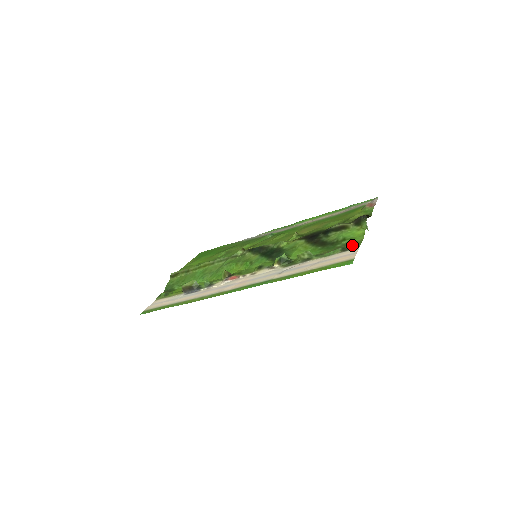
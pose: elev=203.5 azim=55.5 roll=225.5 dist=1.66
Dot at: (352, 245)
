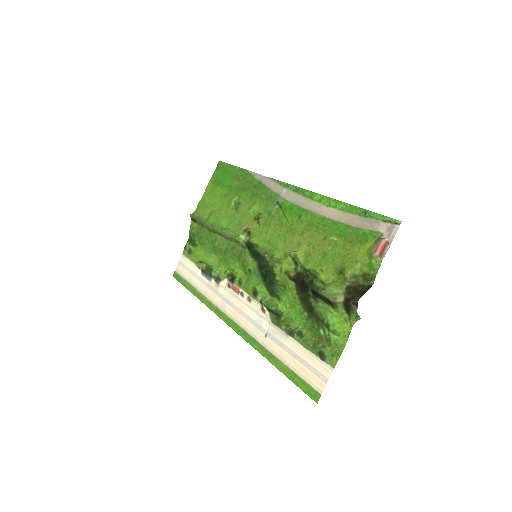
Dot at: (330, 353)
